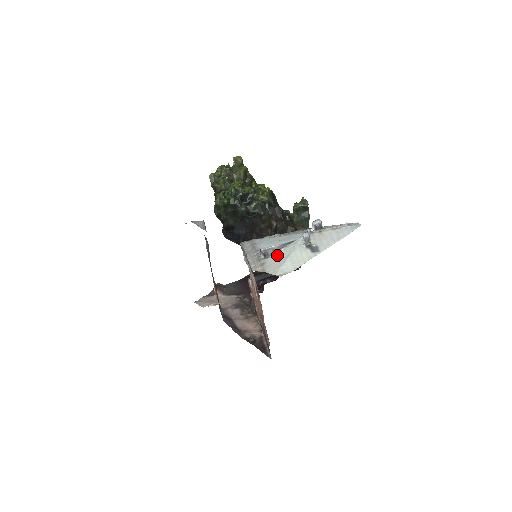
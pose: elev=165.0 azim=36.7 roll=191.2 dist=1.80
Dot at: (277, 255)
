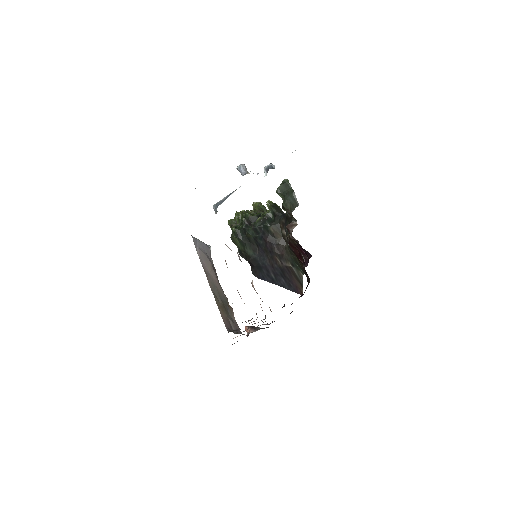
Dot at: occluded
